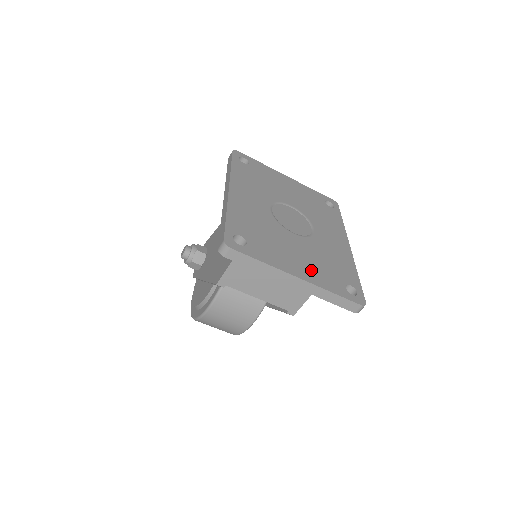
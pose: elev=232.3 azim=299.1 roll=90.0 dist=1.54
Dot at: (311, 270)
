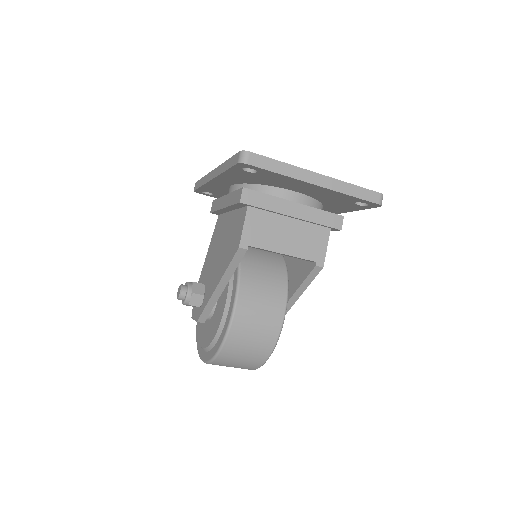
Dot at: occluded
